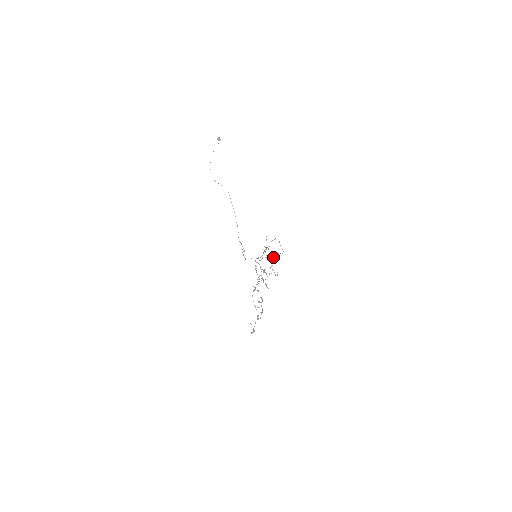
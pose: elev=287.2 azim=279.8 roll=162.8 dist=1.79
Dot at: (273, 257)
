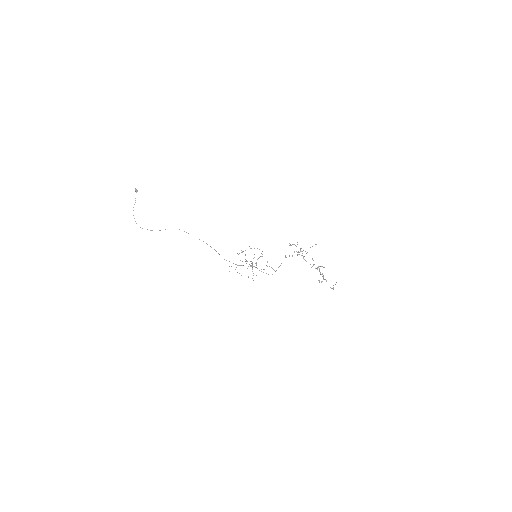
Dot at: (262, 256)
